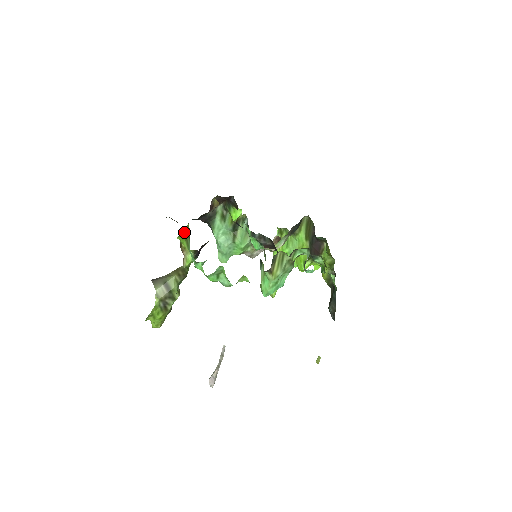
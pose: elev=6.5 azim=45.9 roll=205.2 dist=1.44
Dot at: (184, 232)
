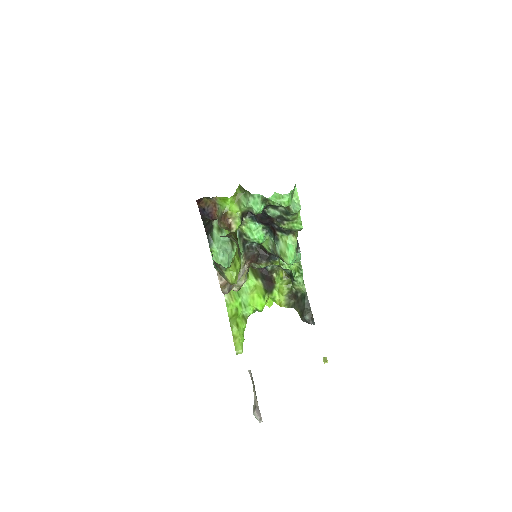
Dot at: (237, 191)
